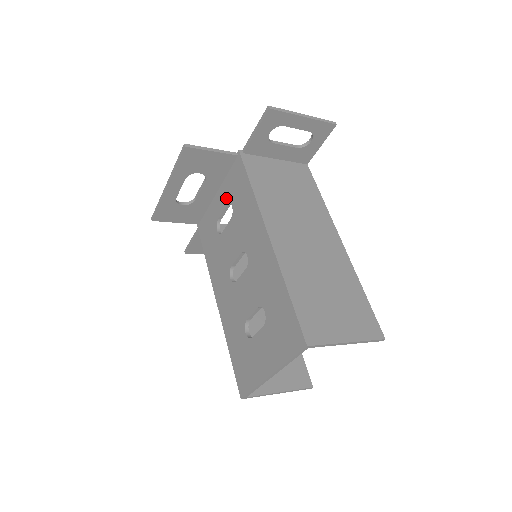
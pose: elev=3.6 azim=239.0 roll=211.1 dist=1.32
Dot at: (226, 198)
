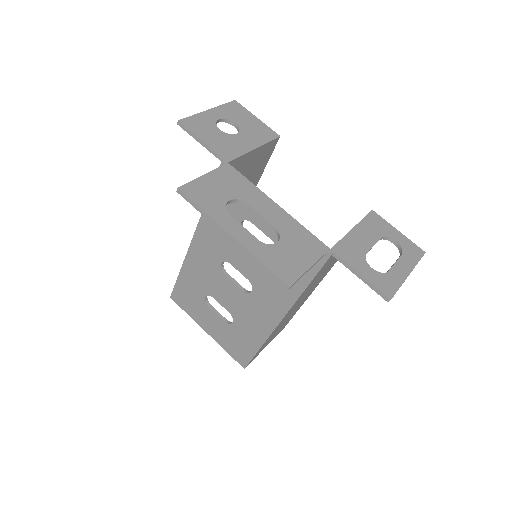
Dot at: (277, 237)
